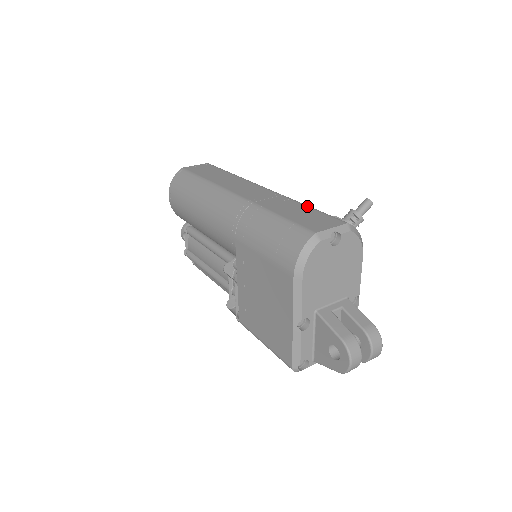
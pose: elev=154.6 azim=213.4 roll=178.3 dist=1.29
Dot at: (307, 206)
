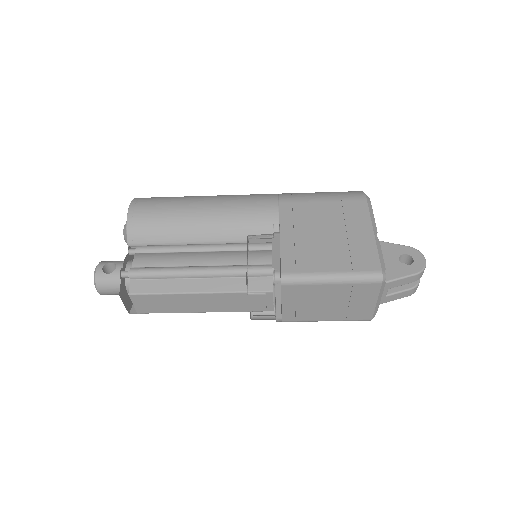
Dot at: occluded
